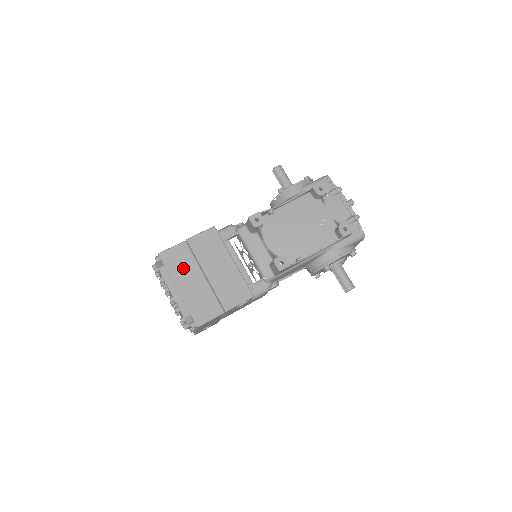
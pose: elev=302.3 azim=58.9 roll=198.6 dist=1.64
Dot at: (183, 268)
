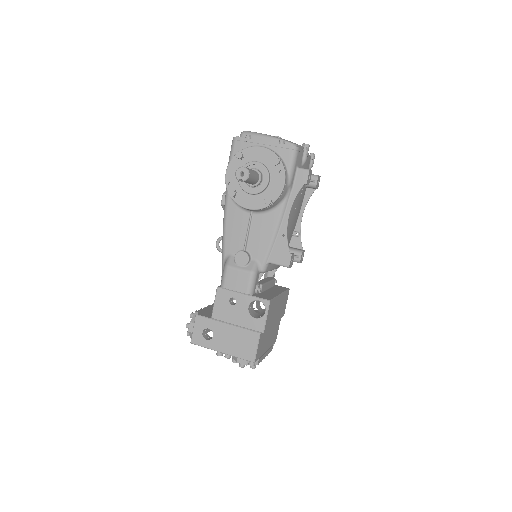
Dot at: (265, 342)
